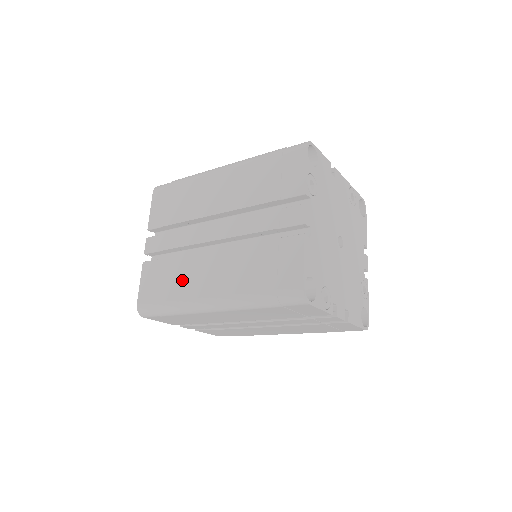
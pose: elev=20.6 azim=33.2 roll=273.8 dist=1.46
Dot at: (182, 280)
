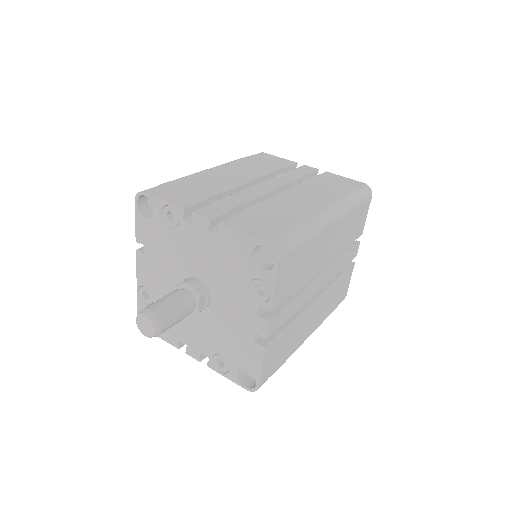
Dot at: (287, 211)
